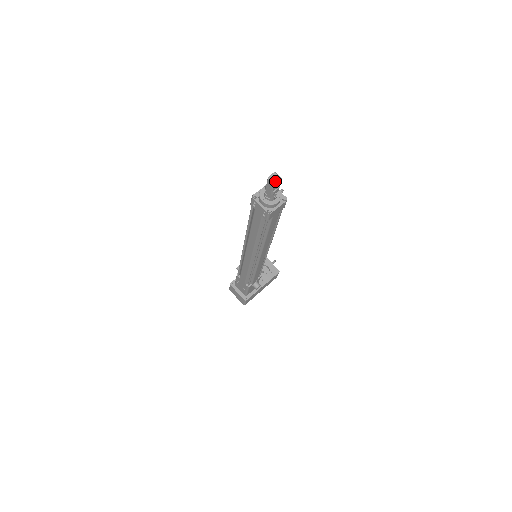
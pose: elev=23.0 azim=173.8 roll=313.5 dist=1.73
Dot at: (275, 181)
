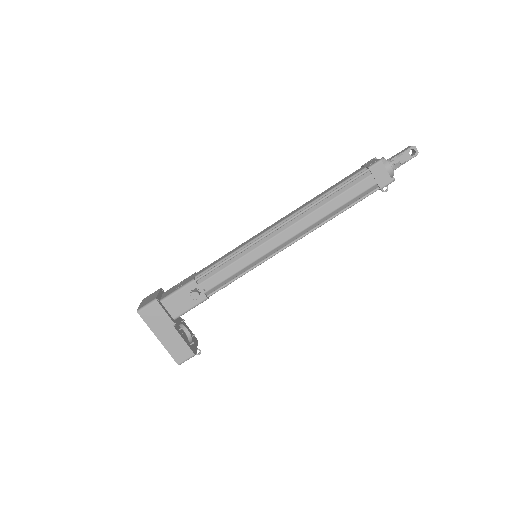
Dot at: (415, 147)
